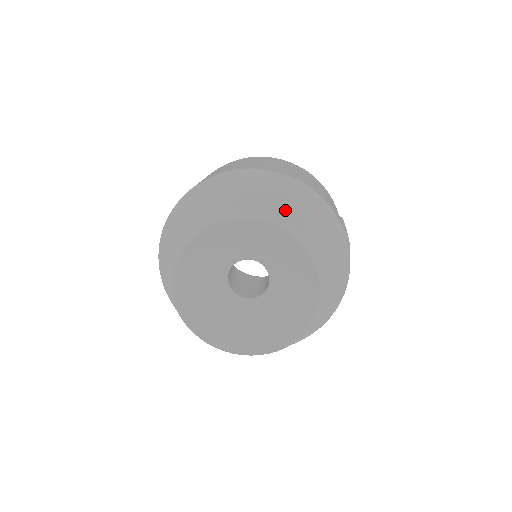
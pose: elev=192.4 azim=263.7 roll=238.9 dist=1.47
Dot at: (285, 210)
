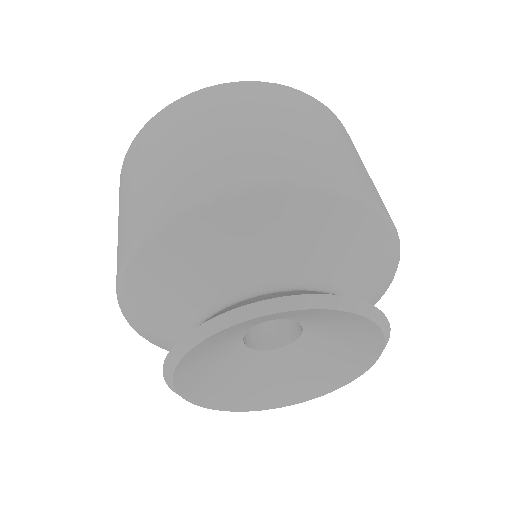
Dot at: (371, 285)
